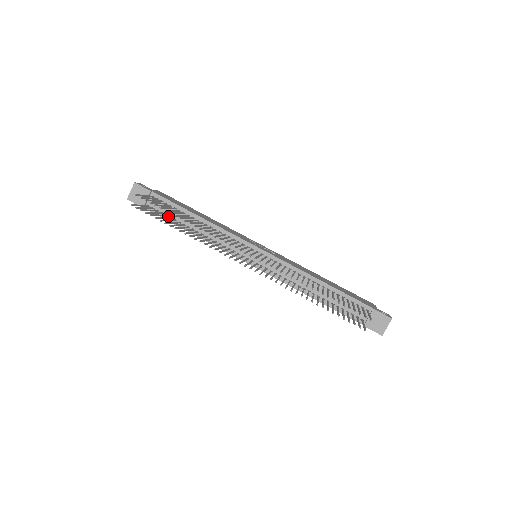
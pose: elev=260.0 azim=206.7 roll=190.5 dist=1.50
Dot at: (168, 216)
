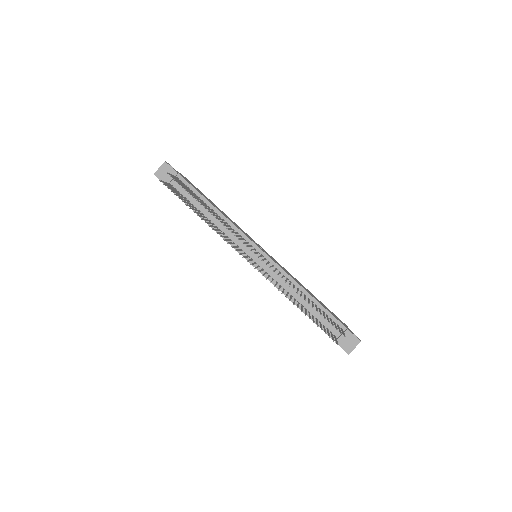
Dot at: (187, 199)
